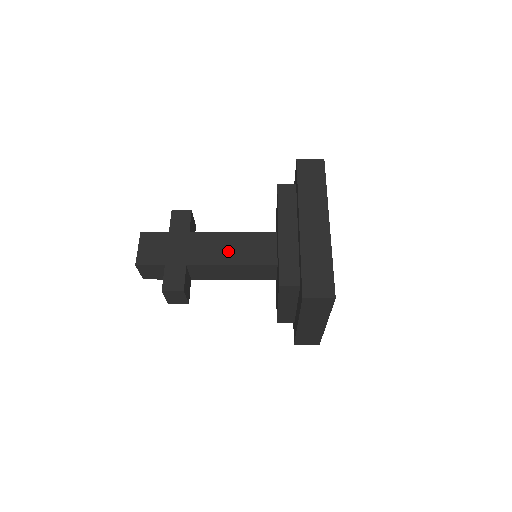
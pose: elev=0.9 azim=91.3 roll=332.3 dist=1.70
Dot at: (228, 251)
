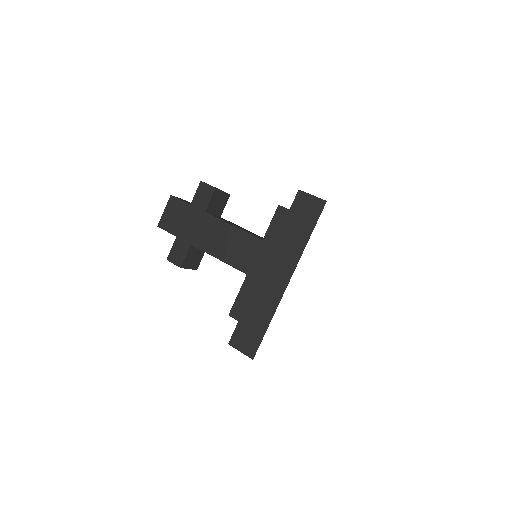
Dot at: (226, 246)
